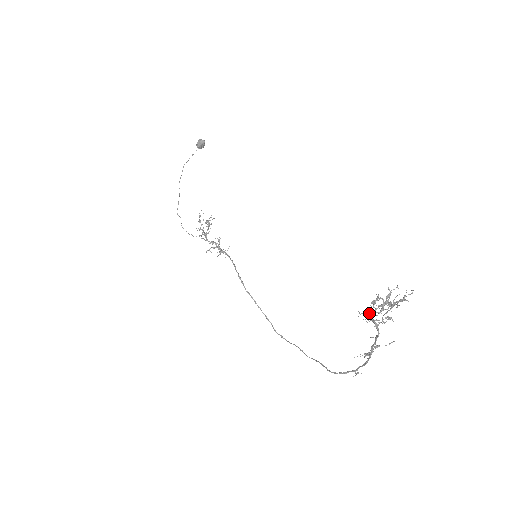
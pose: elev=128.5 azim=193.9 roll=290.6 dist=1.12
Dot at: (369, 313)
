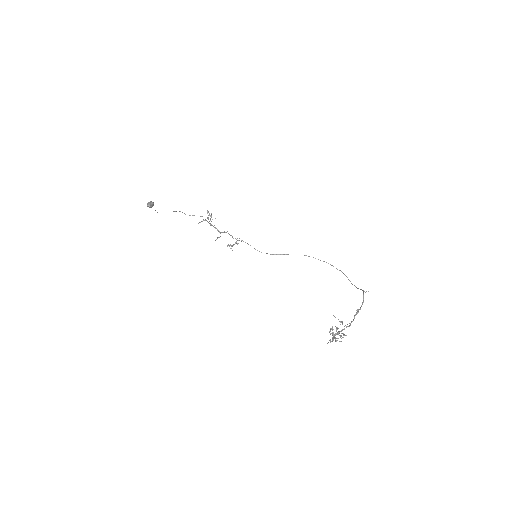
Dot at: (333, 340)
